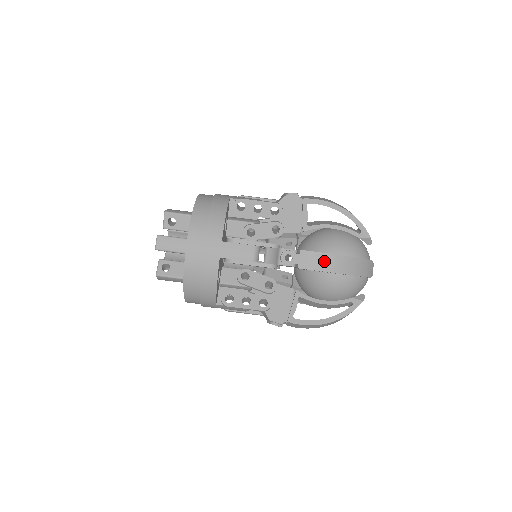
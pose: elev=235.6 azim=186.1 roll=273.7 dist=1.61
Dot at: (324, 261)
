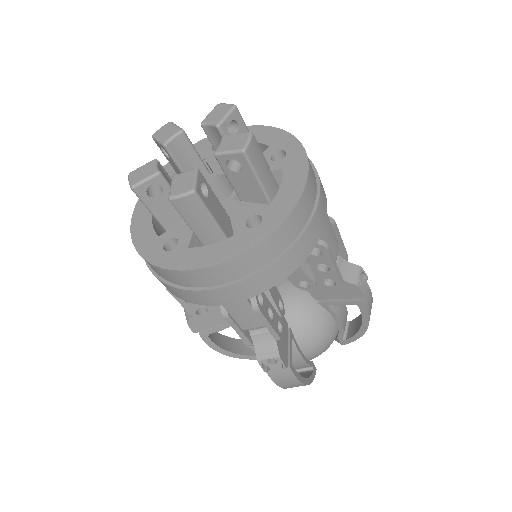
Dot at: (371, 306)
